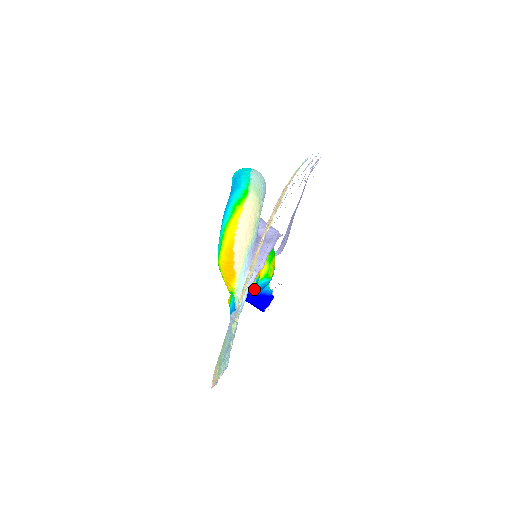
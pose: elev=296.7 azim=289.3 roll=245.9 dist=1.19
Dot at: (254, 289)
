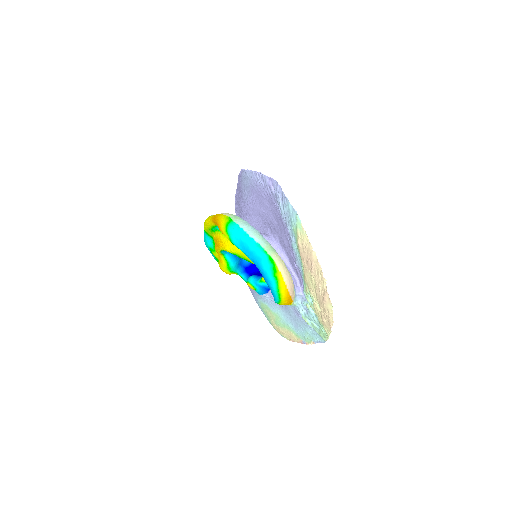
Dot at: occluded
